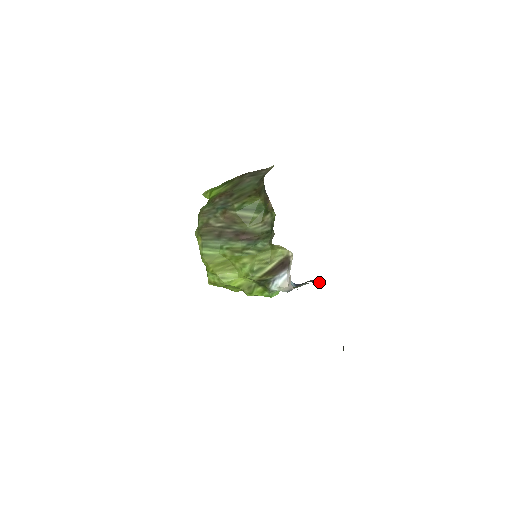
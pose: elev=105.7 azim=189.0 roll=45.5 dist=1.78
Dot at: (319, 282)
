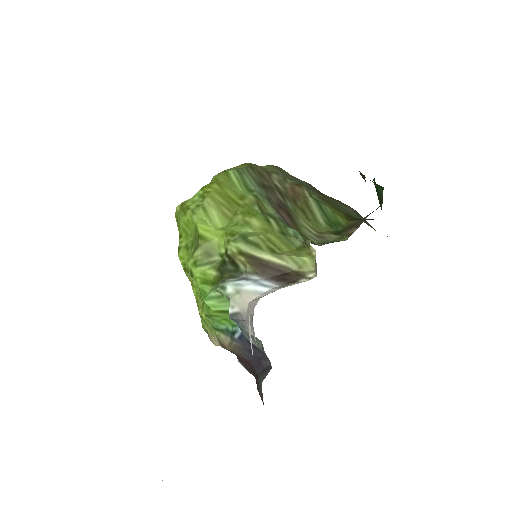
Dot at: (269, 370)
